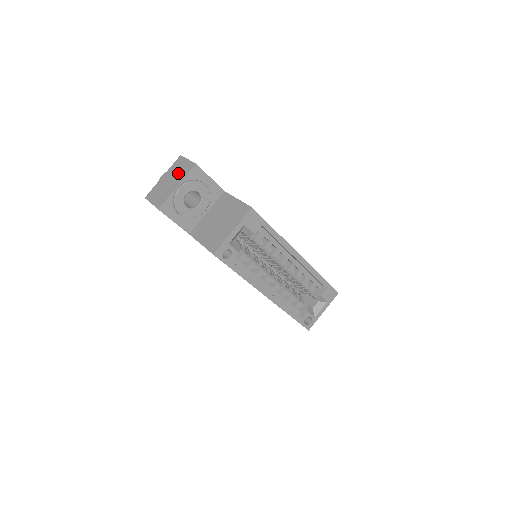
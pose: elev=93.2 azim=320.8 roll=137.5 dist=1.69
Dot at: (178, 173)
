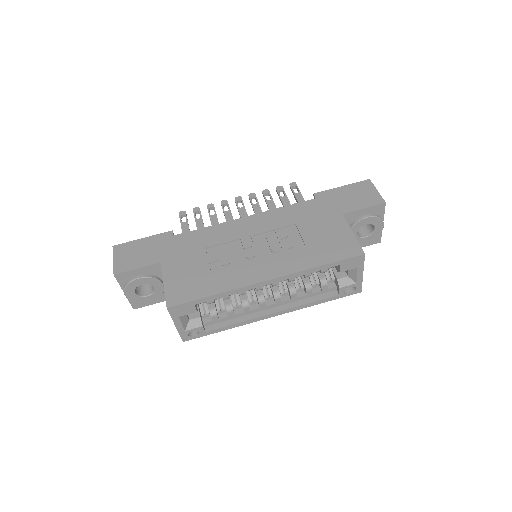
Dot at: occluded
